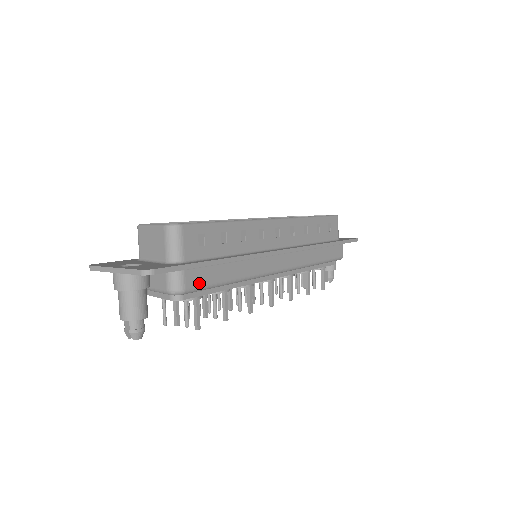
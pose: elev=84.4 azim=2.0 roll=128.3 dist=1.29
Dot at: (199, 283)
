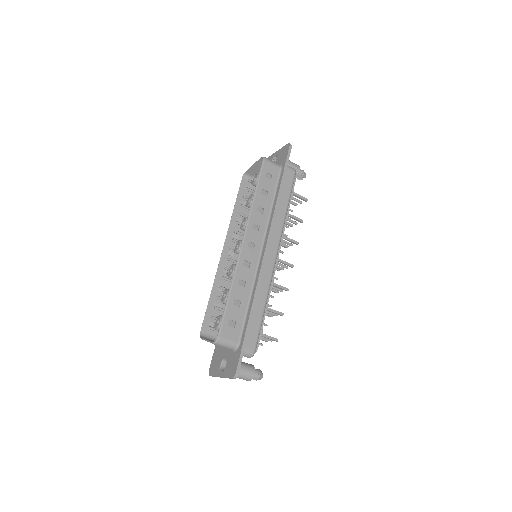
Dot at: (255, 338)
